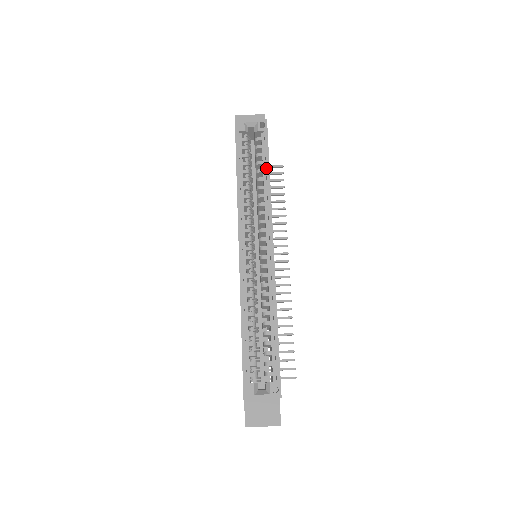
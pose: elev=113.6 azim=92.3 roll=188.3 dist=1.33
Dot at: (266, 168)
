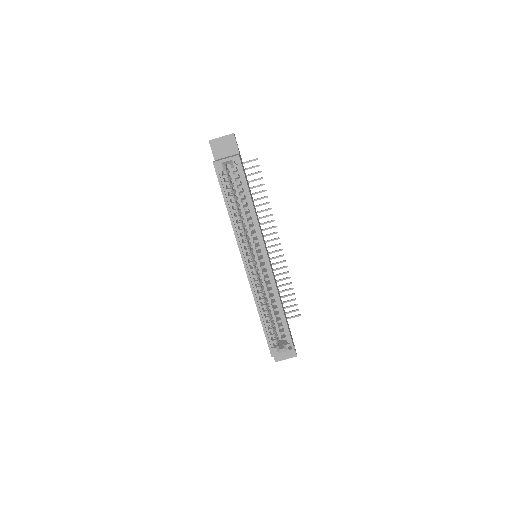
Dot at: (249, 200)
